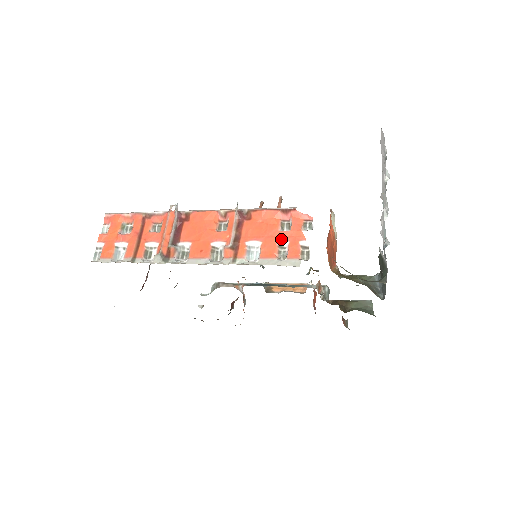
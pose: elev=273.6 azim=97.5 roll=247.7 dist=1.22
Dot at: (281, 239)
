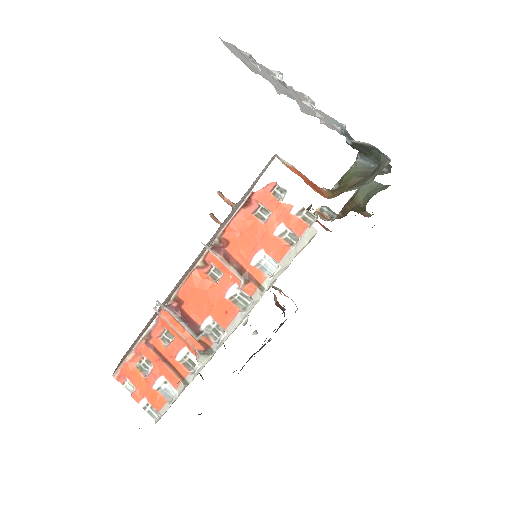
Dot at: (274, 228)
